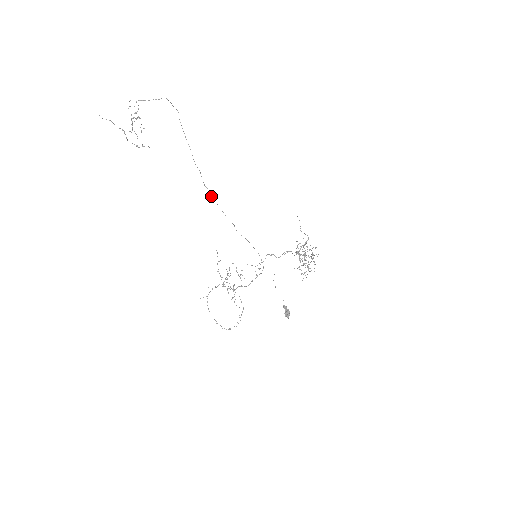
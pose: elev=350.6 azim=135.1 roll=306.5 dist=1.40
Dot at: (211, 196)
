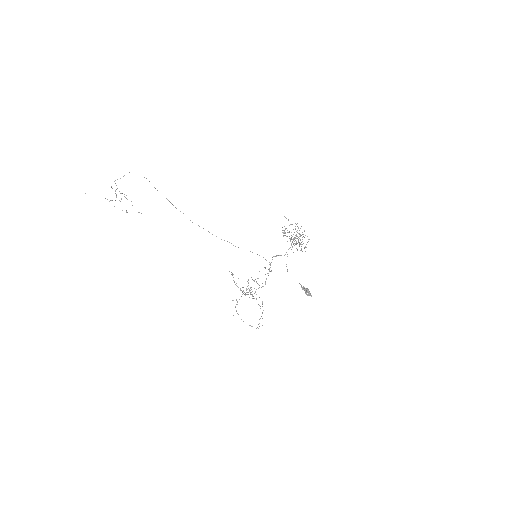
Dot at: occluded
